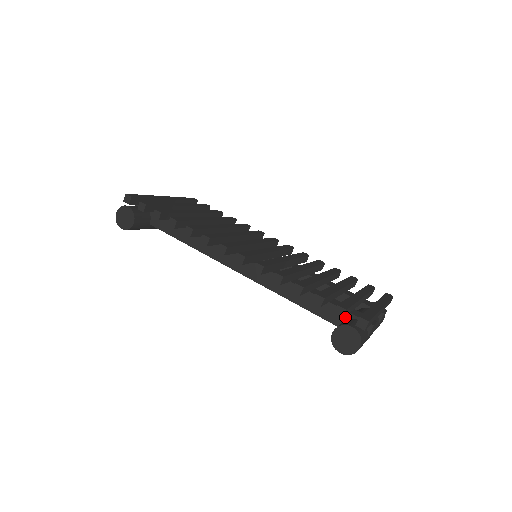
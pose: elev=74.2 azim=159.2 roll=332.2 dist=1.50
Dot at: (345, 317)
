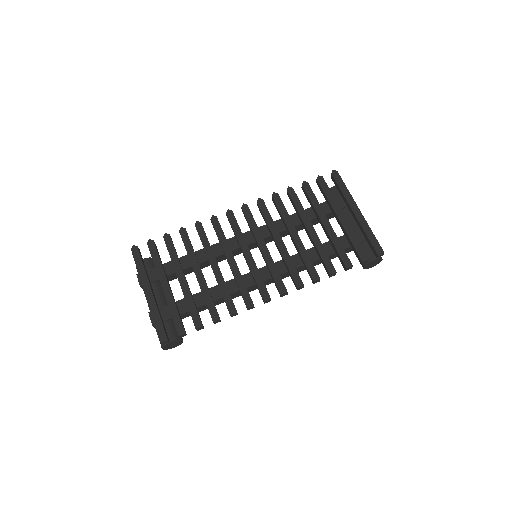
Dot at: occluded
